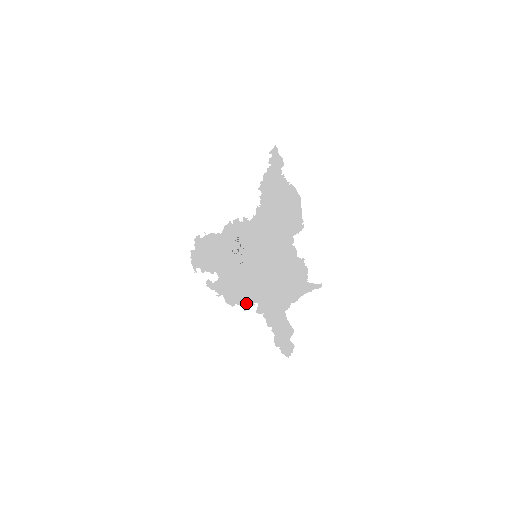
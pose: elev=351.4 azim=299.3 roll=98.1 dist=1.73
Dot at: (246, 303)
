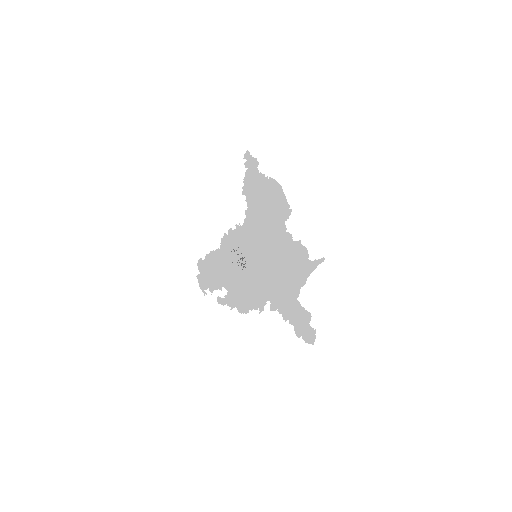
Dot at: (259, 305)
